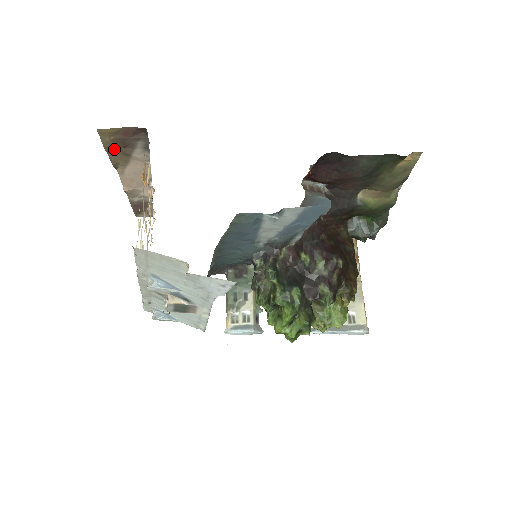
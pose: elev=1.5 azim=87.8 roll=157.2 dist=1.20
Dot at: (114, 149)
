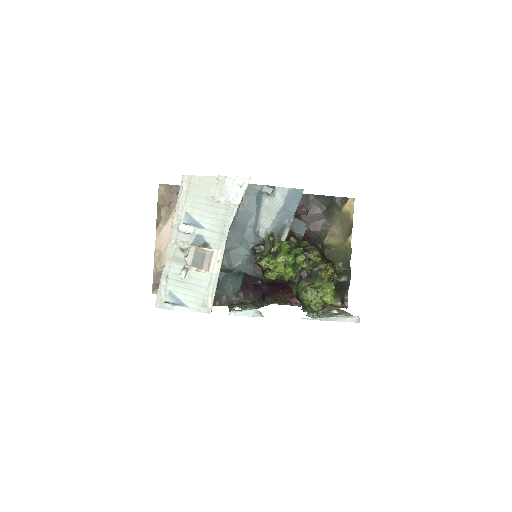
Dot at: (163, 204)
